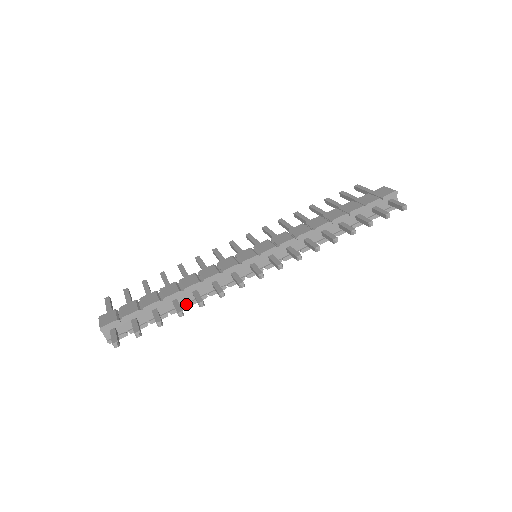
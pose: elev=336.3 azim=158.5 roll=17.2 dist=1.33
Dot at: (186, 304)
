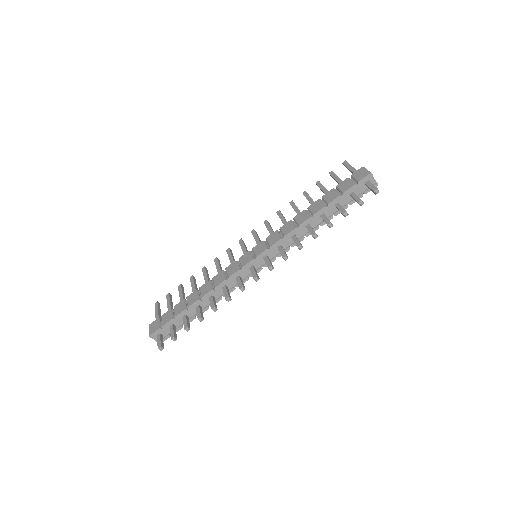
Dot at: (207, 307)
